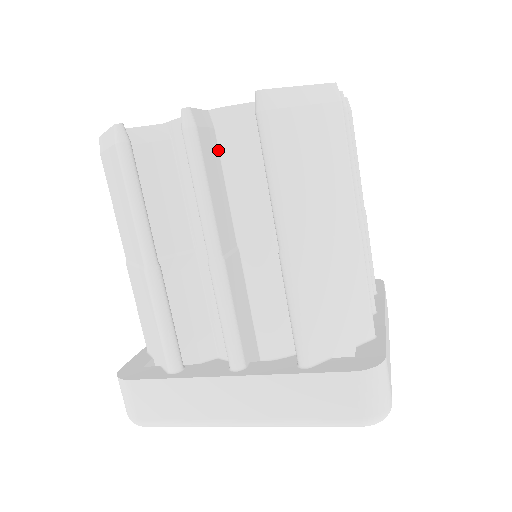
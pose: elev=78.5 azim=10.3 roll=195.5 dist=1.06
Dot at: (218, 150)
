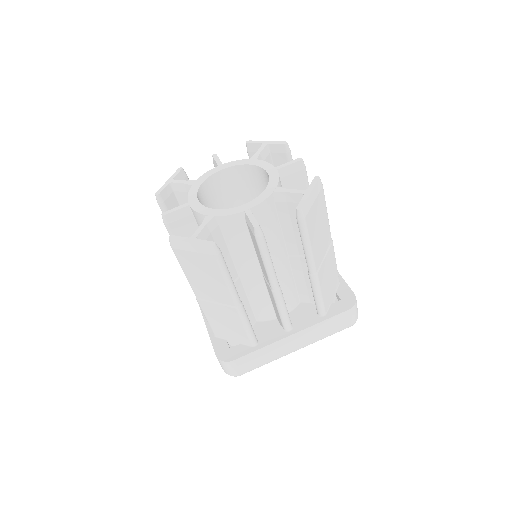
Dot at: occluded
